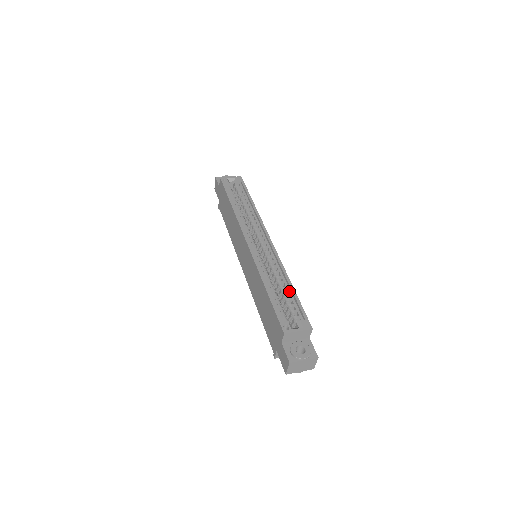
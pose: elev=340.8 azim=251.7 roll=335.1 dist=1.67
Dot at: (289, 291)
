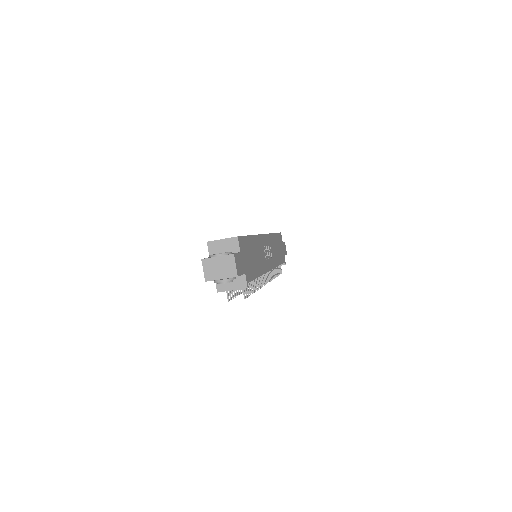
Dot at: occluded
